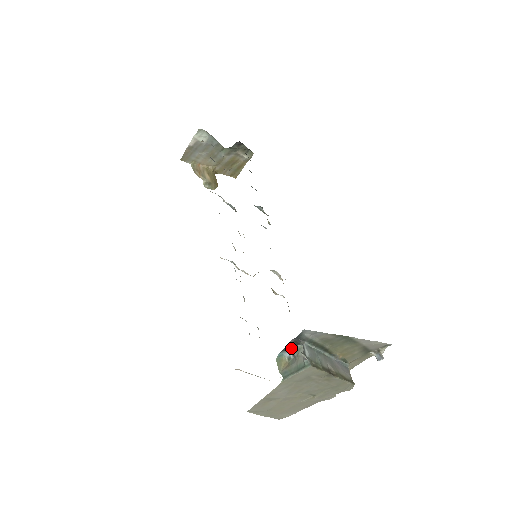
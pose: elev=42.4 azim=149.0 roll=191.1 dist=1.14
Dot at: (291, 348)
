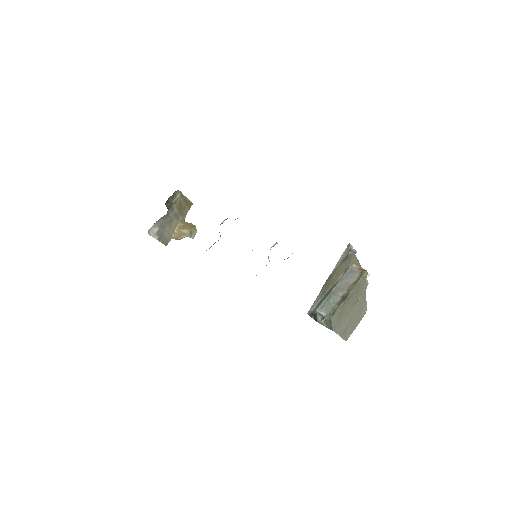
Dot at: (317, 317)
